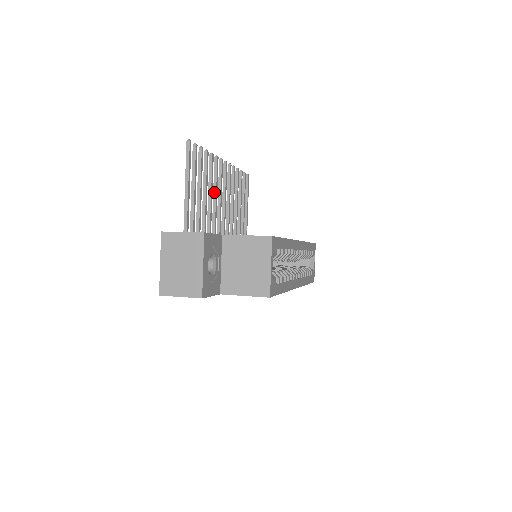
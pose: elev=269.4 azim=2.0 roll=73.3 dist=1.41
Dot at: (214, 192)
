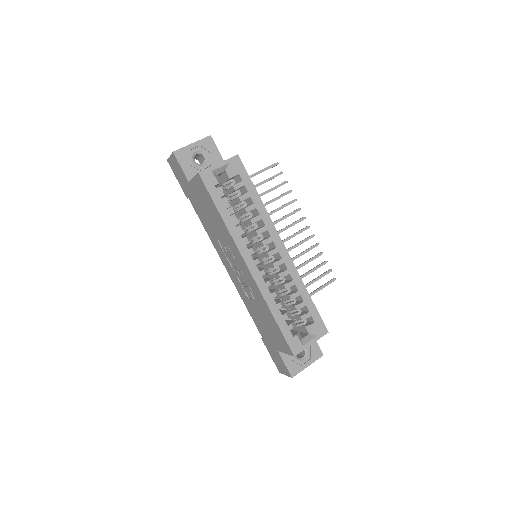
Dot at: (277, 220)
